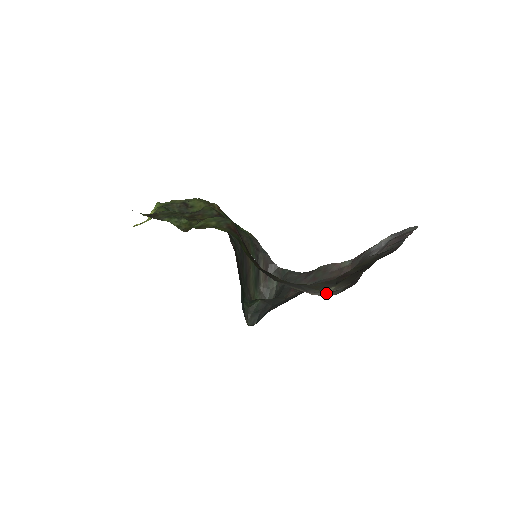
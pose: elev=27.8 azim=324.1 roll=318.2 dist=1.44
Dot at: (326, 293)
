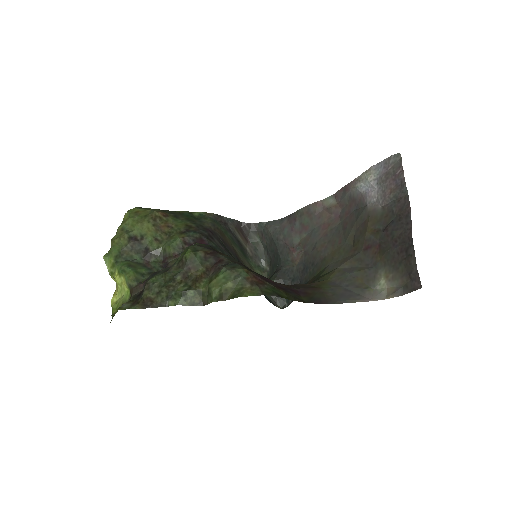
Dot at: (385, 293)
